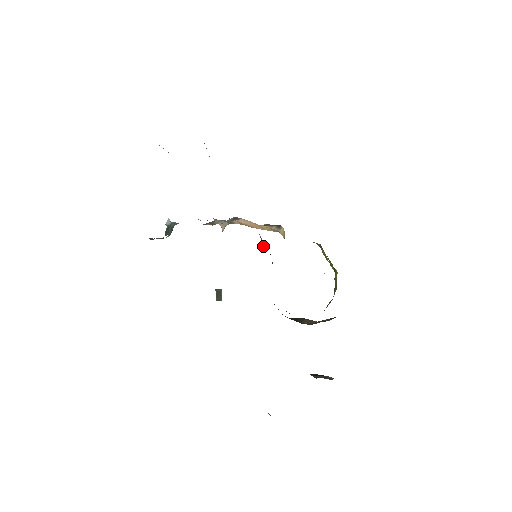
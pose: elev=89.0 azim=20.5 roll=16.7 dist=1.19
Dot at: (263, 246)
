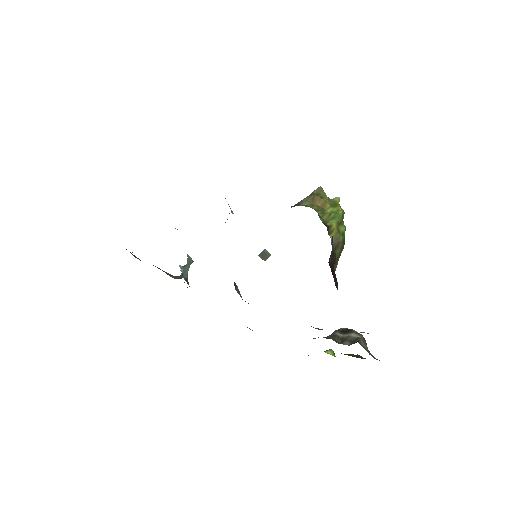
Dot at: occluded
